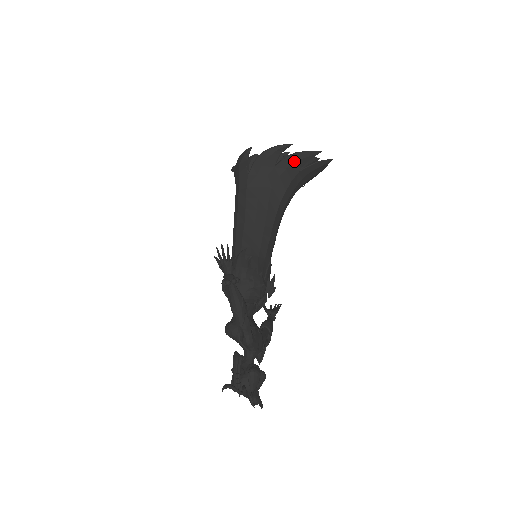
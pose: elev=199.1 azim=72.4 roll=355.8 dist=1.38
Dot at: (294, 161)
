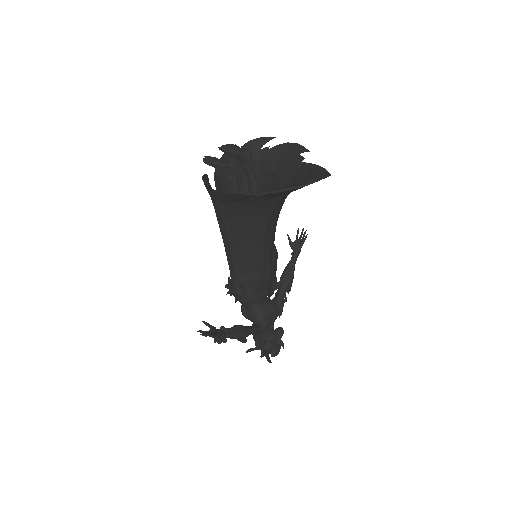
Dot at: (270, 196)
